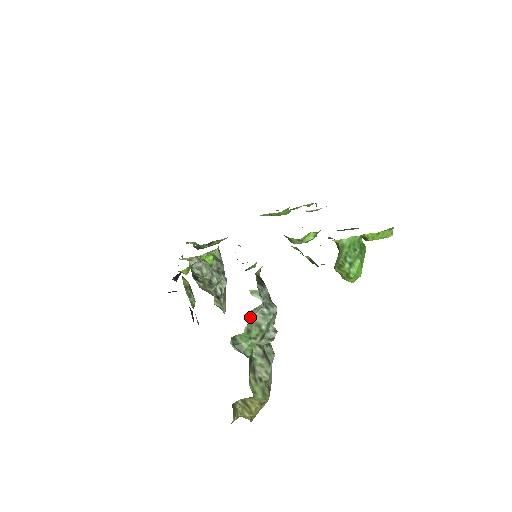
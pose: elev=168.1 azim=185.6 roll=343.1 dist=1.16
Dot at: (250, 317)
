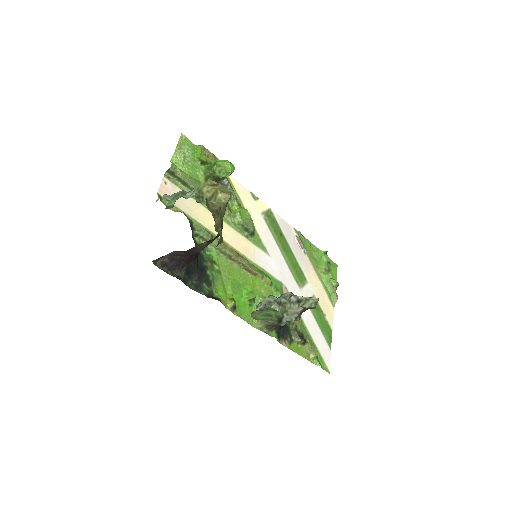
Dot at: (166, 200)
